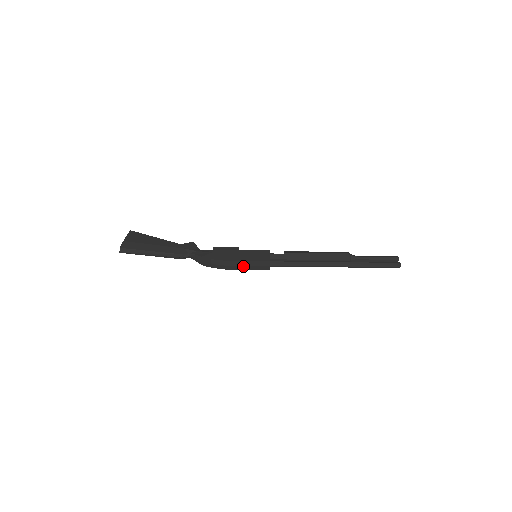
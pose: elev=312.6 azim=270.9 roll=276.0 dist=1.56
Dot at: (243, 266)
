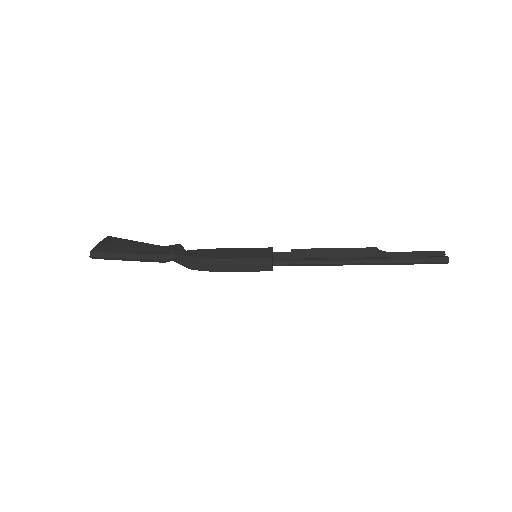
Dot at: (238, 266)
